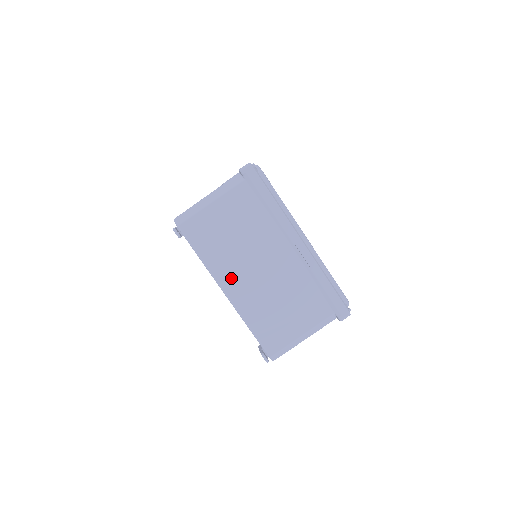
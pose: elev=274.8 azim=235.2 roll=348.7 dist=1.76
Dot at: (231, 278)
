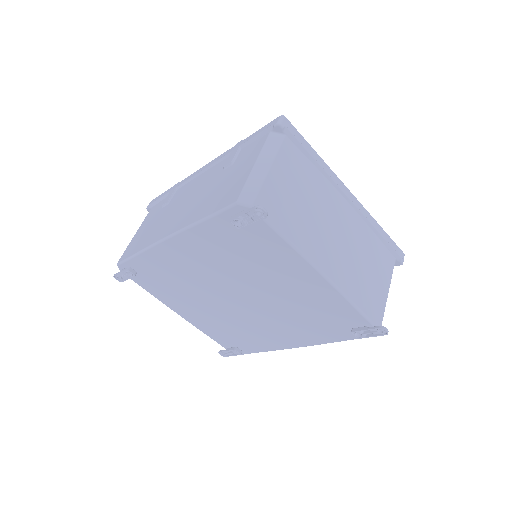
Dot at: (321, 253)
